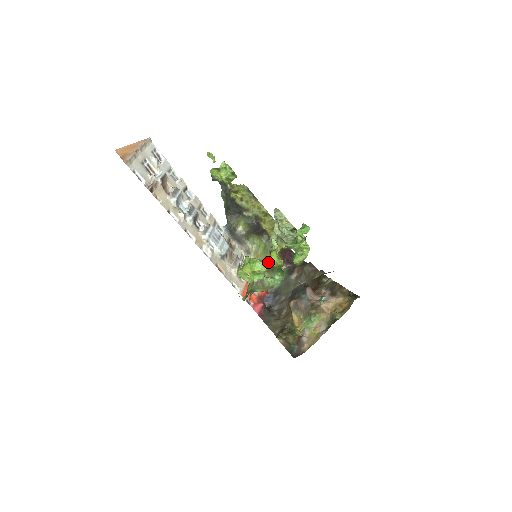
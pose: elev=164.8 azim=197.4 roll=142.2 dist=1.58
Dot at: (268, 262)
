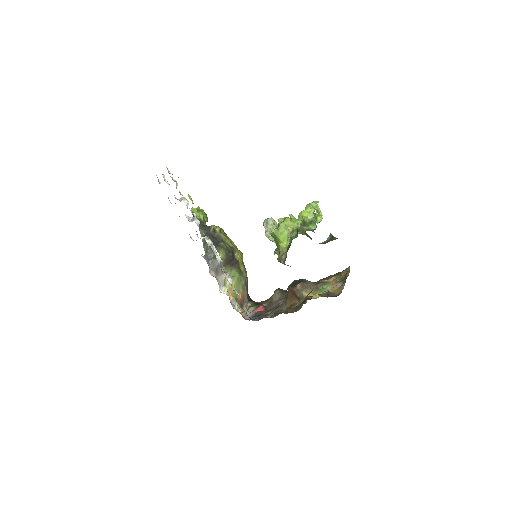
Dot at: occluded
